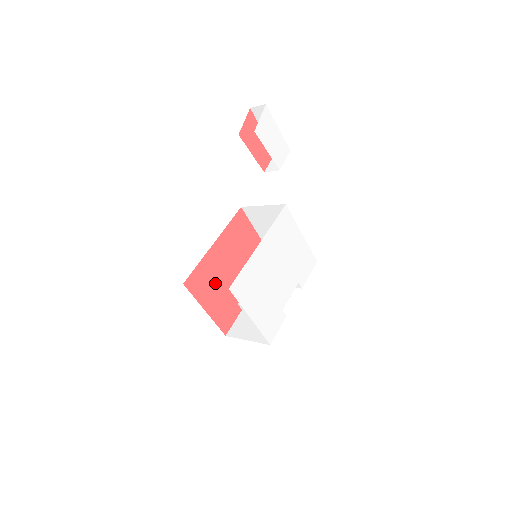
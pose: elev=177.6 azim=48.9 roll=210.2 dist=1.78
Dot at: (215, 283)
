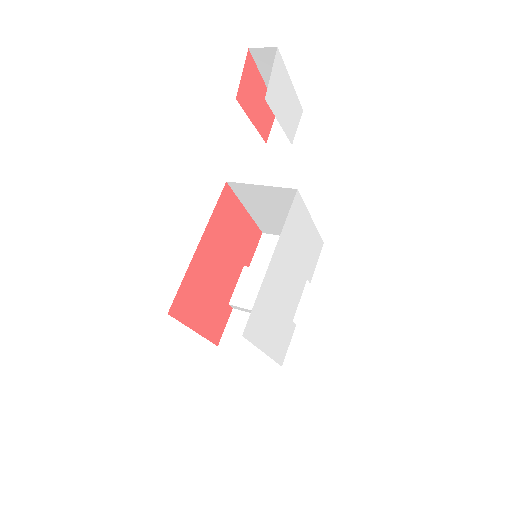
Dot at: (203, 293)
